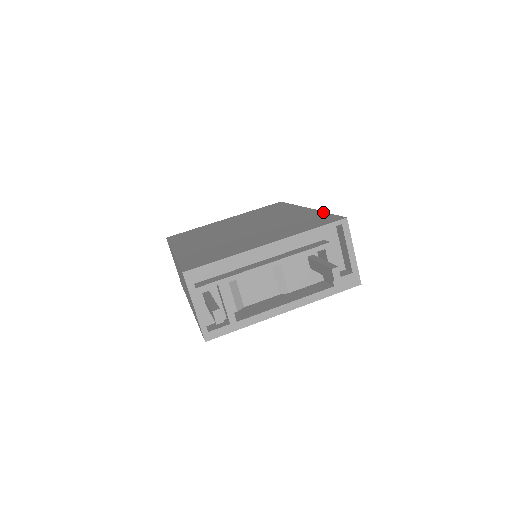
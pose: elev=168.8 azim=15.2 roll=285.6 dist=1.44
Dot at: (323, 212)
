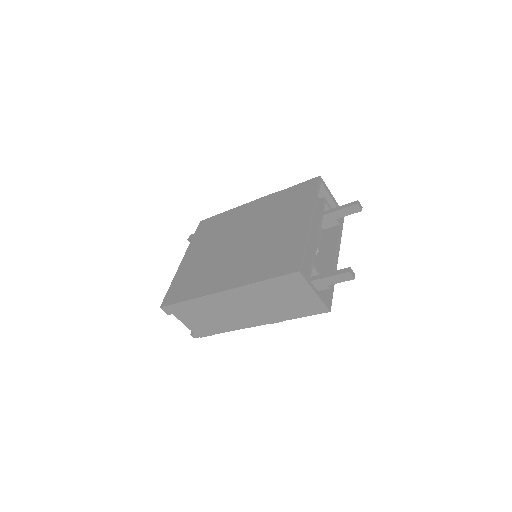
Dot at: (284, 190)
